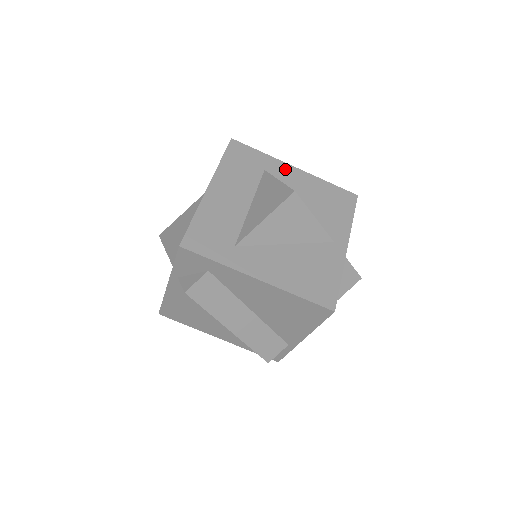
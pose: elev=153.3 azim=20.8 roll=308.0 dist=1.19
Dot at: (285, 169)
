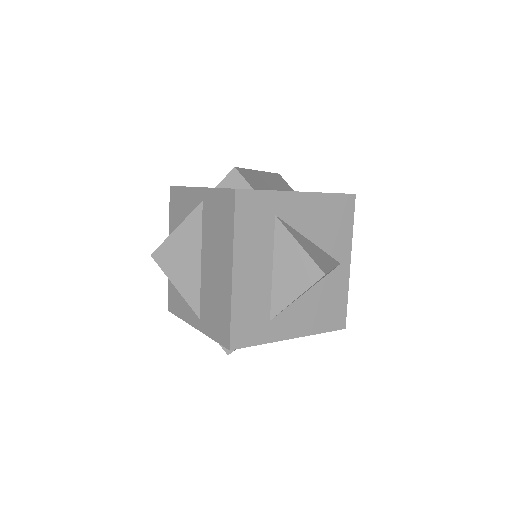
Dot at: (293, 201)
